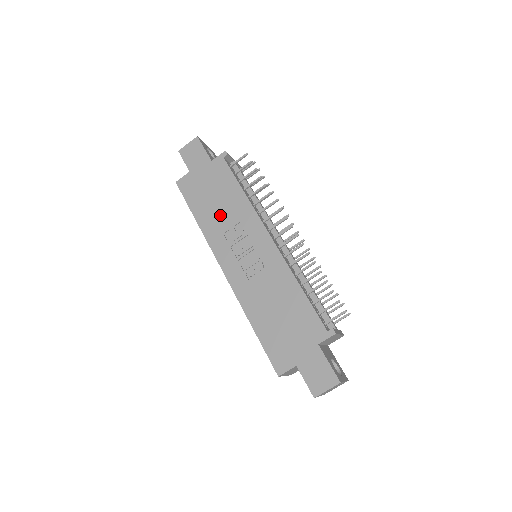
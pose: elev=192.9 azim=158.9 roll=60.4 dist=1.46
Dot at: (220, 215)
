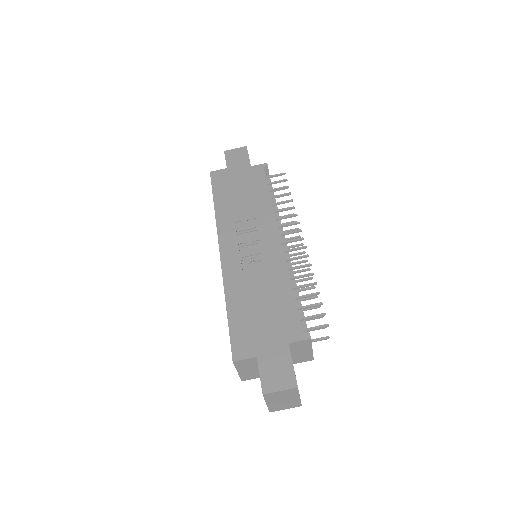
Dot at: (239, 207)
